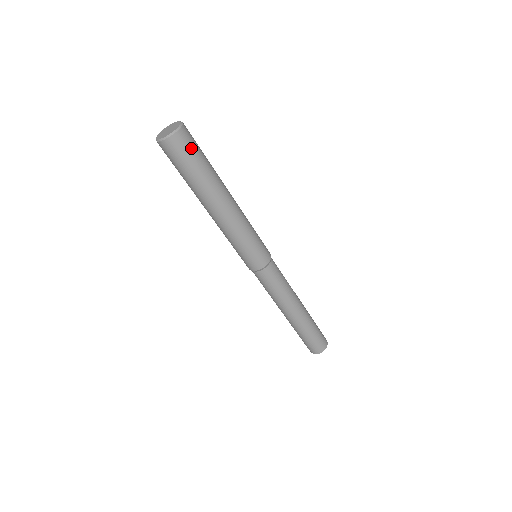
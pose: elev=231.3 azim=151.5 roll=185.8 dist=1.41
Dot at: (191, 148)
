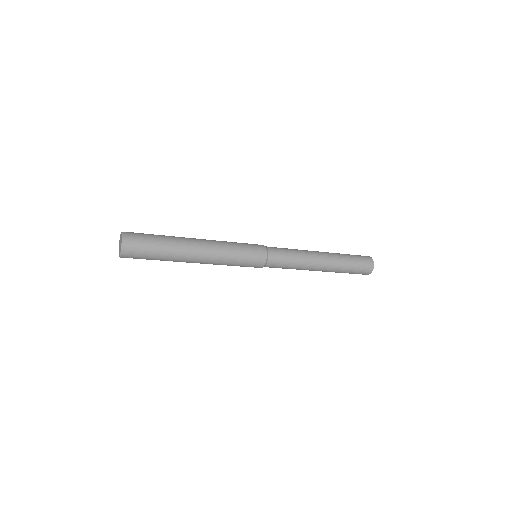
Dot at: (141, 248)
